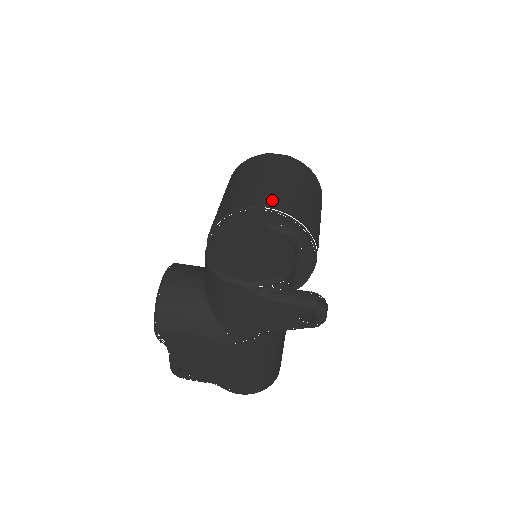
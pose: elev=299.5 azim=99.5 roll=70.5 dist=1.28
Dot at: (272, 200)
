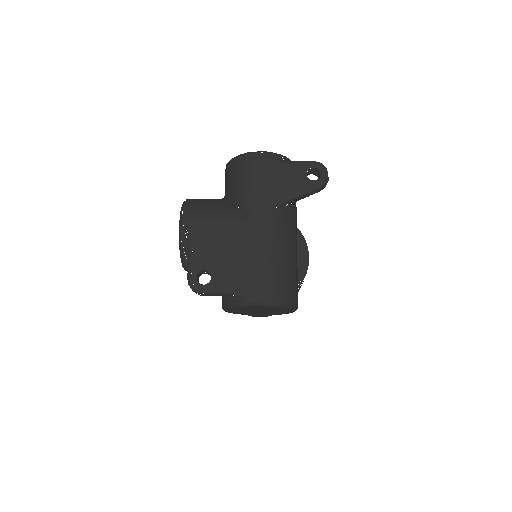
Dot at: occluded
